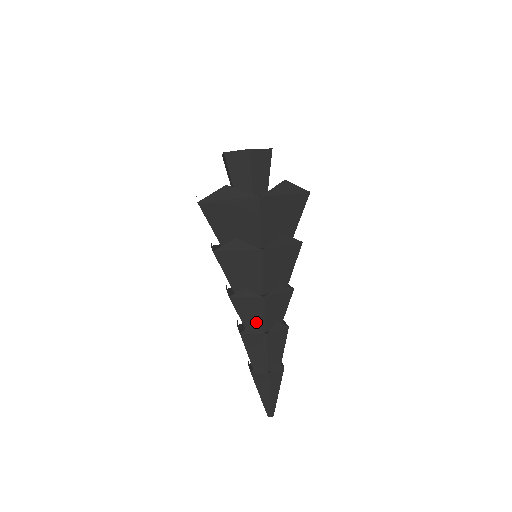
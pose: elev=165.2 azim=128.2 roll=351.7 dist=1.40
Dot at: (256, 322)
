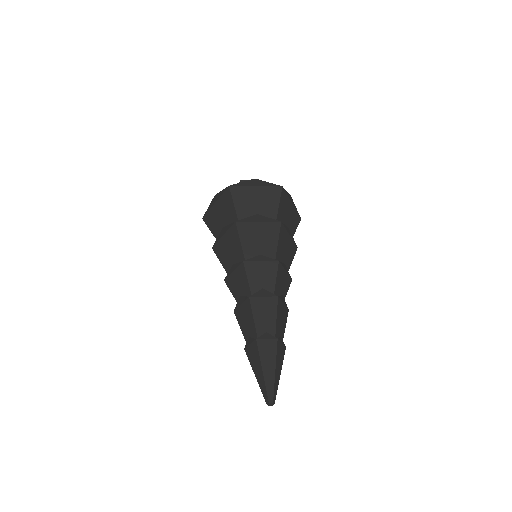
Dot at: (265, 289)
